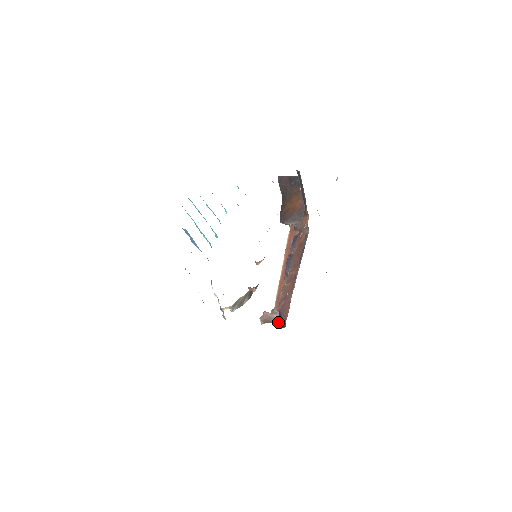
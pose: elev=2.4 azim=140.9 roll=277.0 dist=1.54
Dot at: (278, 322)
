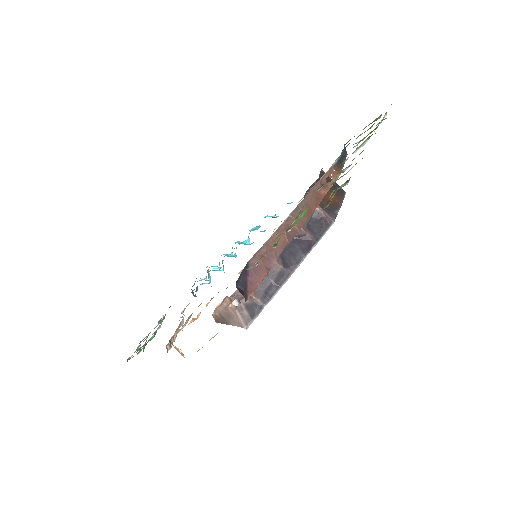
Dot at: occluded
